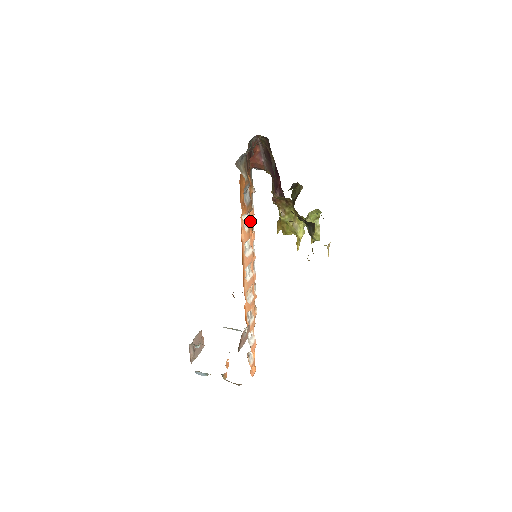
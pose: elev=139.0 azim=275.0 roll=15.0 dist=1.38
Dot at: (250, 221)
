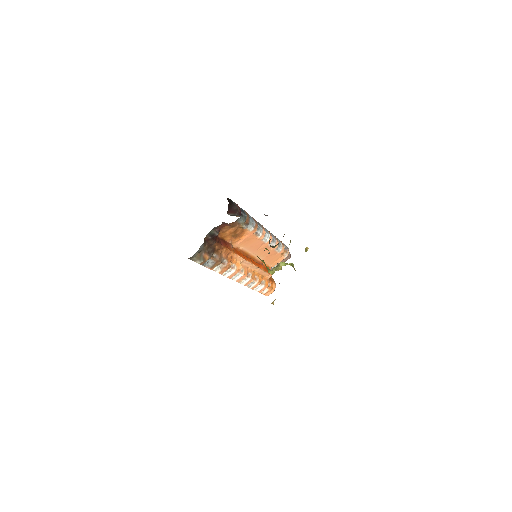
Dot at: (250, 237)
